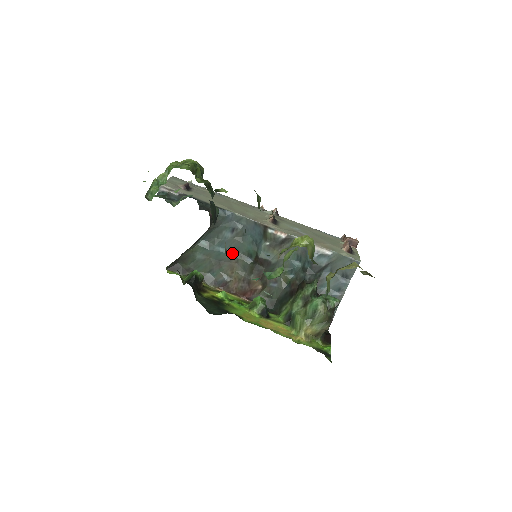
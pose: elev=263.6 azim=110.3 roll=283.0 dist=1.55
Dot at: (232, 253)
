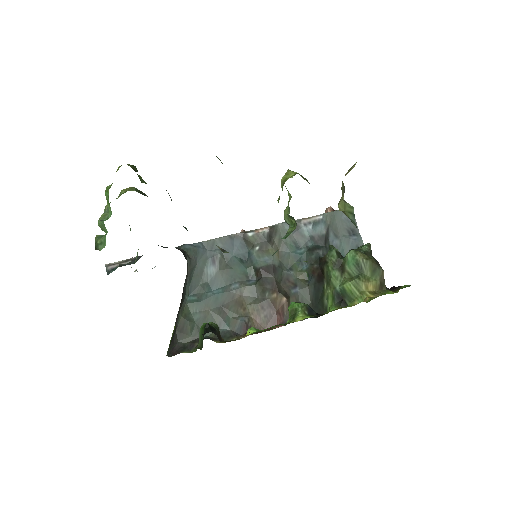
Dot at: (229, 287)
